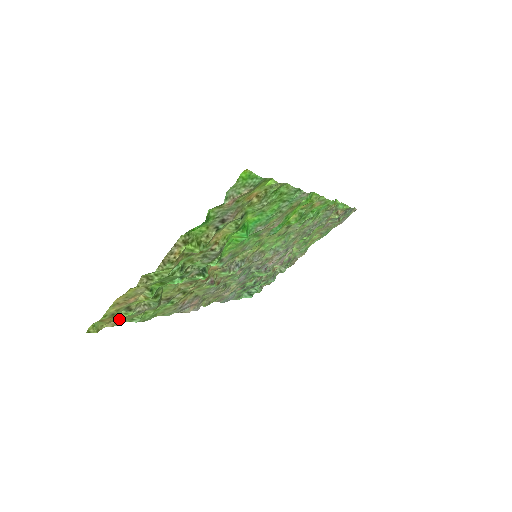
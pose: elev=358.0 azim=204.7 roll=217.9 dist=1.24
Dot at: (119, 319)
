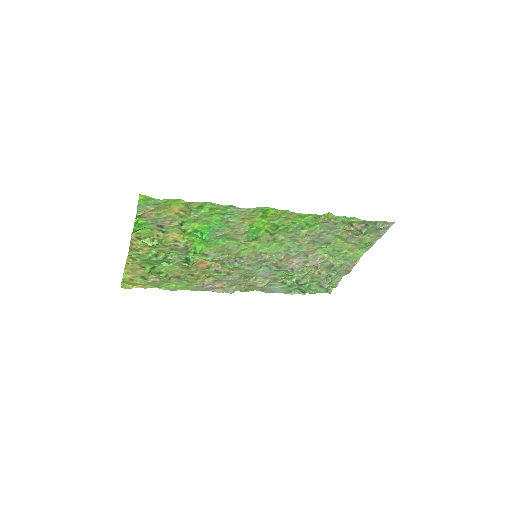
Dot at: (143, 284)
